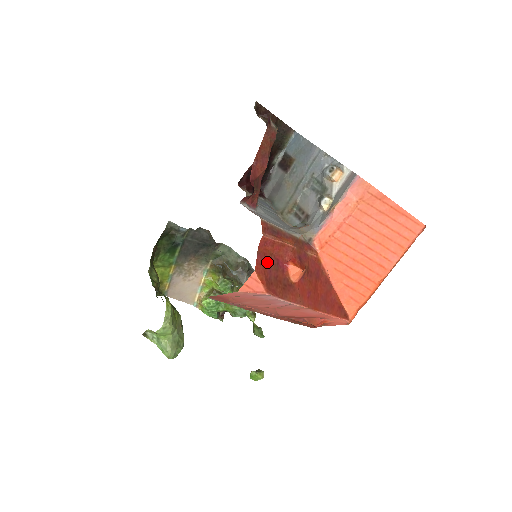
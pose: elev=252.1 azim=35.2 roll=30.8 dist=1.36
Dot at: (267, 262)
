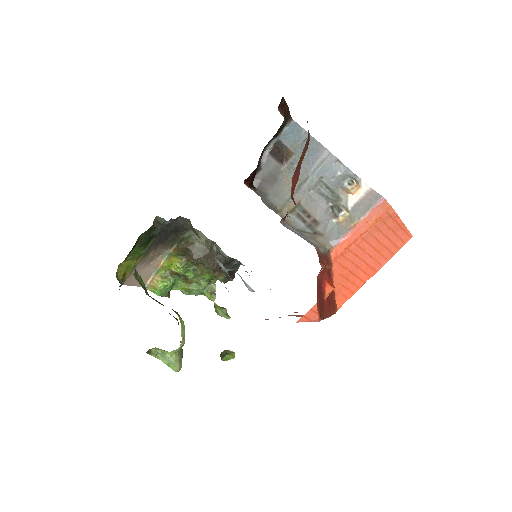
Dot at: (319, 290)
